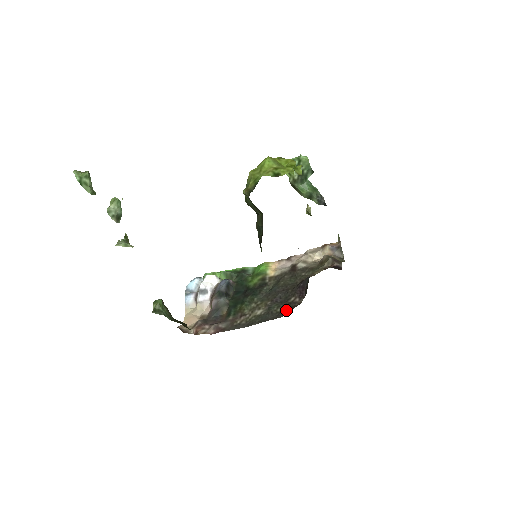
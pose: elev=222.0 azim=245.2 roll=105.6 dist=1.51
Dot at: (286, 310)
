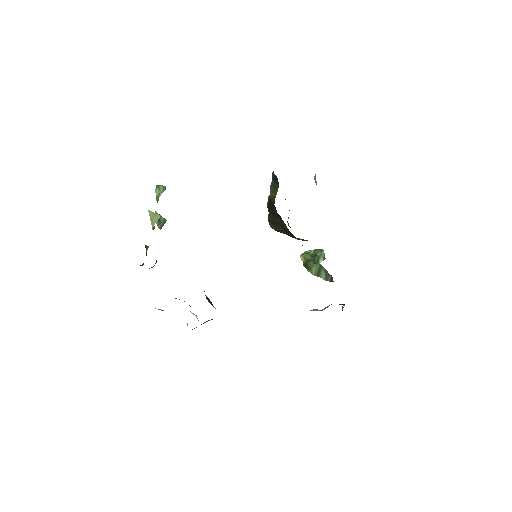
Dot at: occluded
